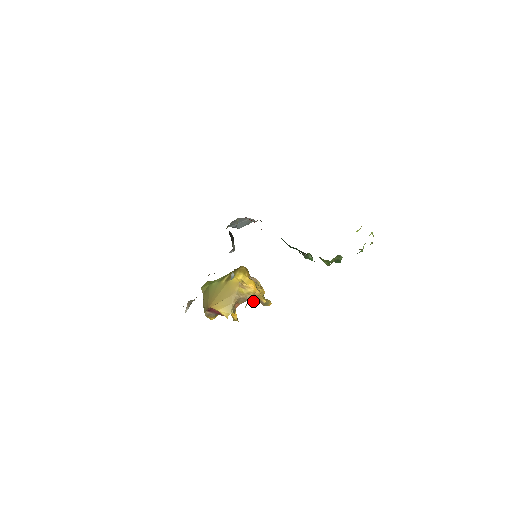
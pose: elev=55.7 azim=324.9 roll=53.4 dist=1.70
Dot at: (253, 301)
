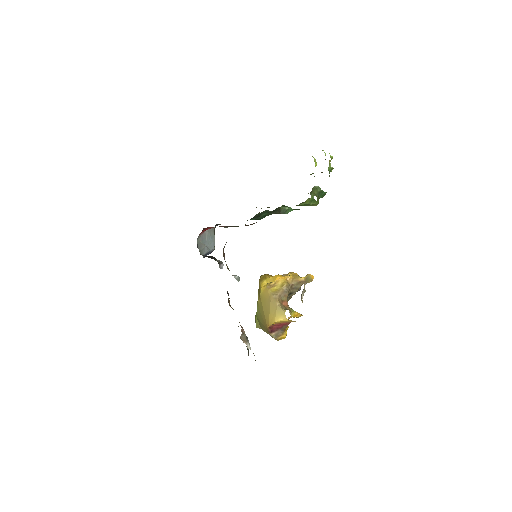
Dot at: (297, 289)
